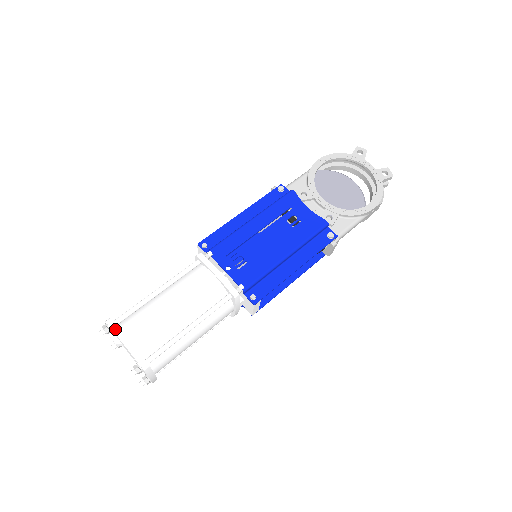
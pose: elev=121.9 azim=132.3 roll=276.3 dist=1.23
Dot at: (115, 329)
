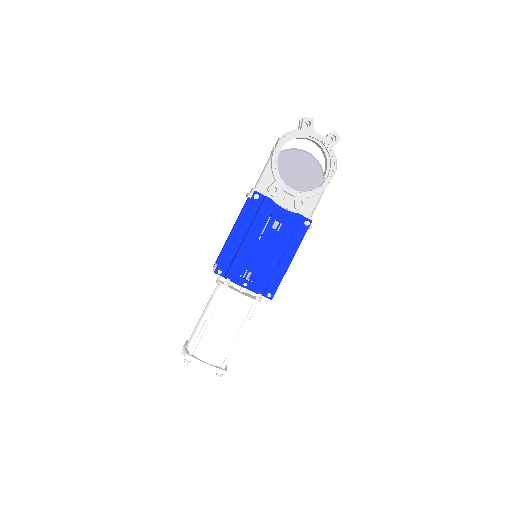
Dot at: (195, 361)
